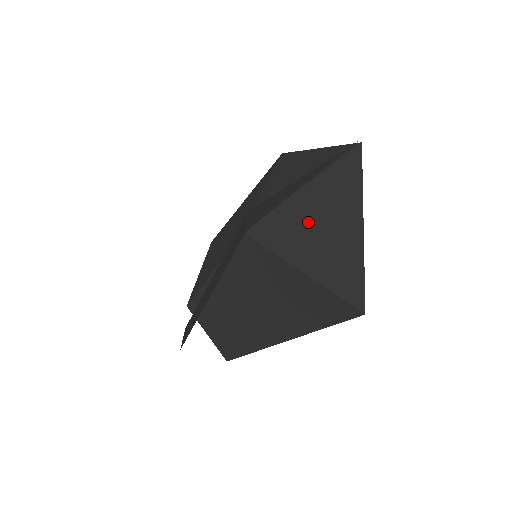
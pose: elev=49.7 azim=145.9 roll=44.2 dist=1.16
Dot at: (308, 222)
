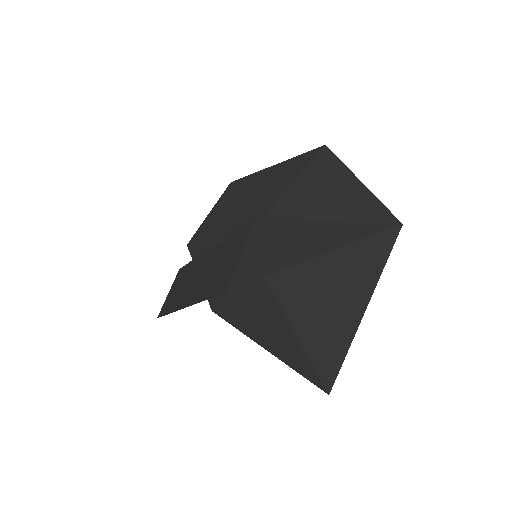
Dot at: (310, 274)
